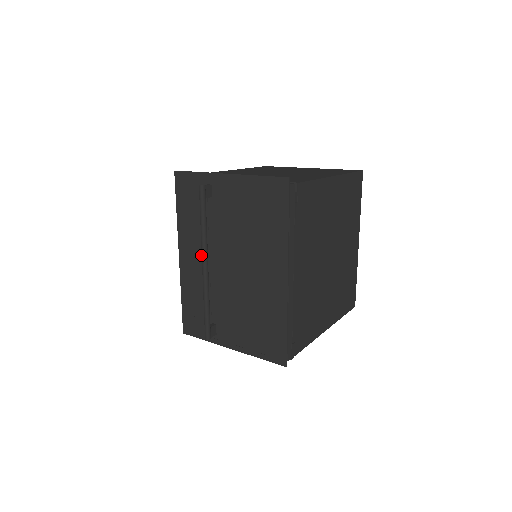
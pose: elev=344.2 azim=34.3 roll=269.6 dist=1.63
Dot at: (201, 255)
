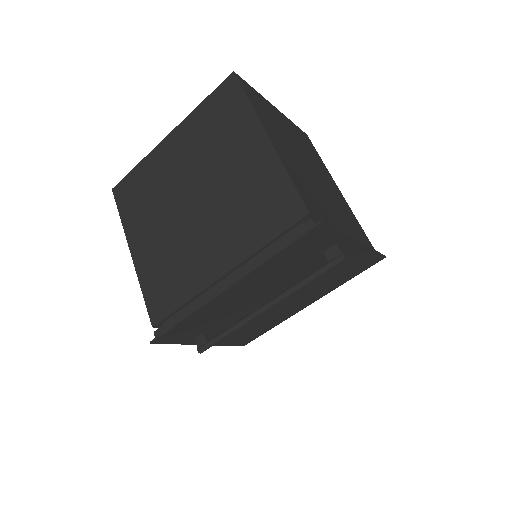
Dot at: (257, 290)
